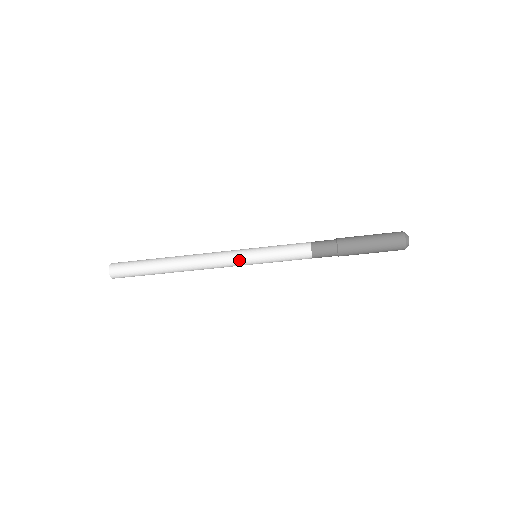
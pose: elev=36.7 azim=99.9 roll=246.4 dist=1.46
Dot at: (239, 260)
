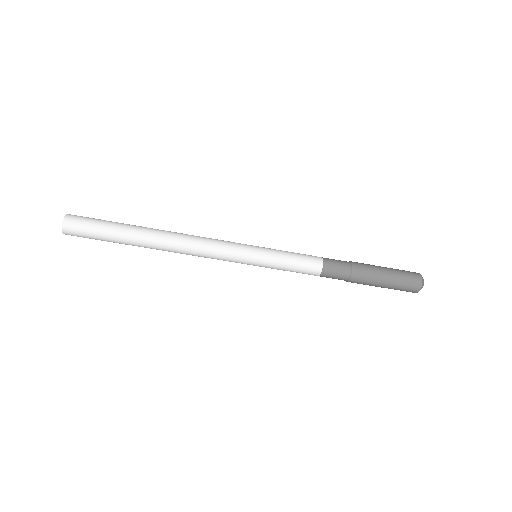
Dot at: (238, 252)
